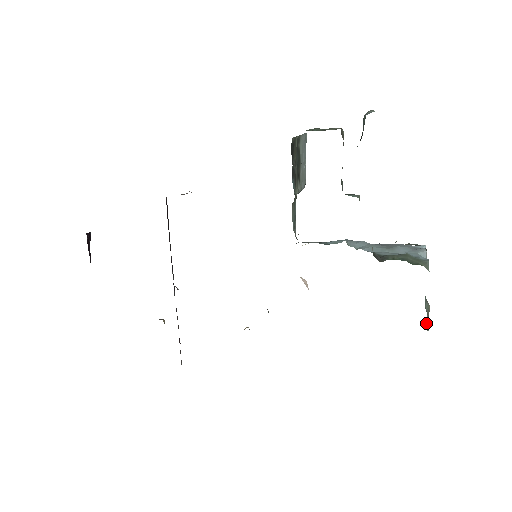
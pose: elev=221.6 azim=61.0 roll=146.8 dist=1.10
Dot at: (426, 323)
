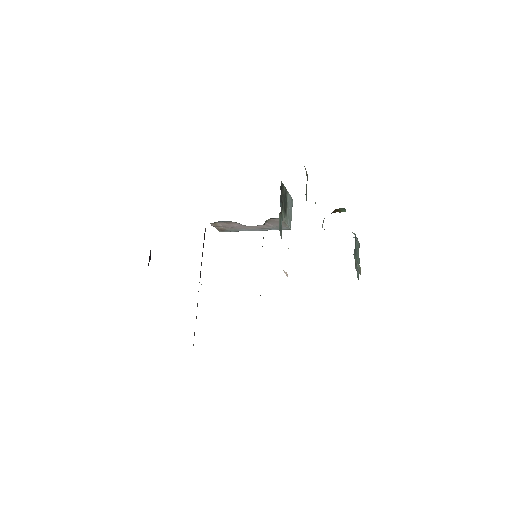
Dot at: occluded
